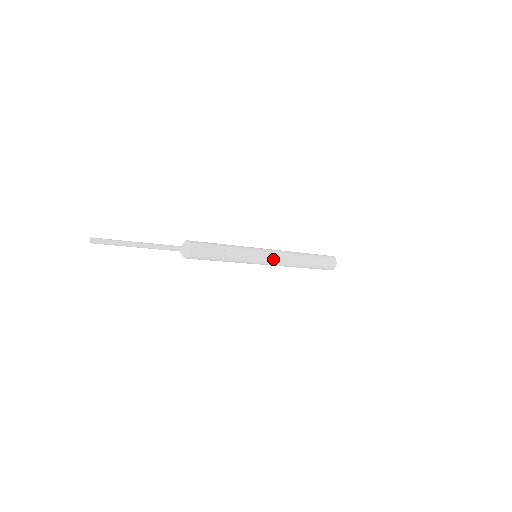
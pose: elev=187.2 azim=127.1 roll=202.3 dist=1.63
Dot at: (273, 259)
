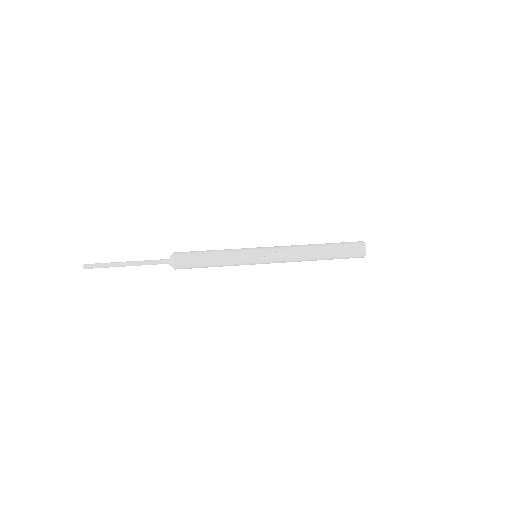
Dot at: (273, 256)
